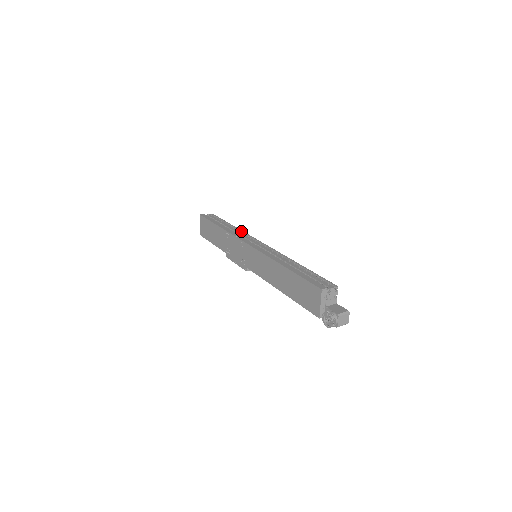
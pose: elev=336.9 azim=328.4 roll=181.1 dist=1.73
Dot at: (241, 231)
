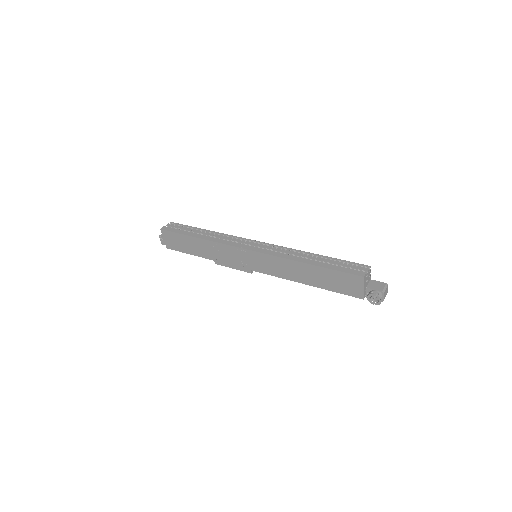
Dot at: (223, 234)
